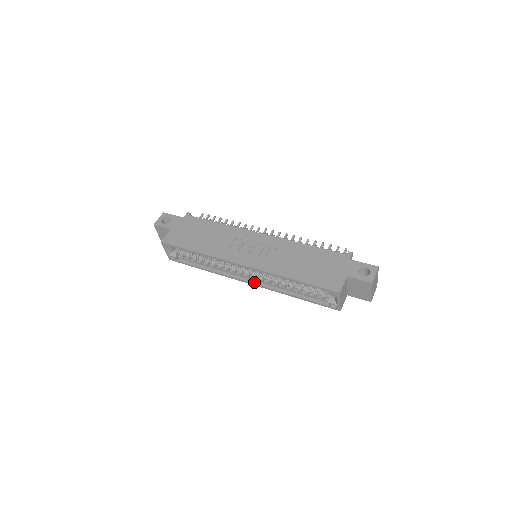
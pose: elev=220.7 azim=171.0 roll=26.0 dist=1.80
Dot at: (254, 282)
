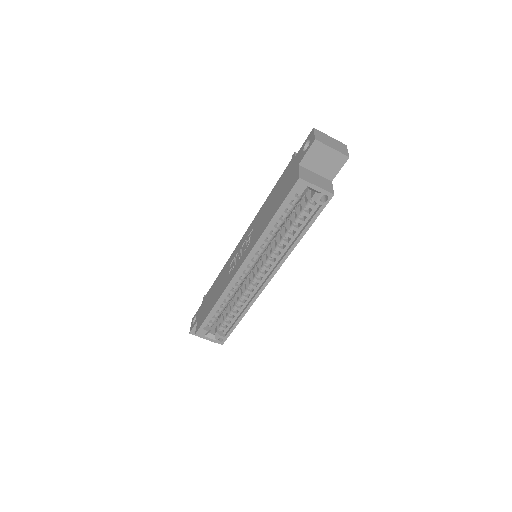
Dot at: (271, 273)
